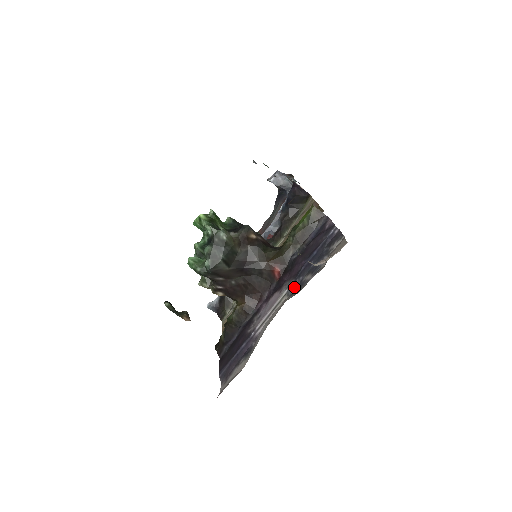
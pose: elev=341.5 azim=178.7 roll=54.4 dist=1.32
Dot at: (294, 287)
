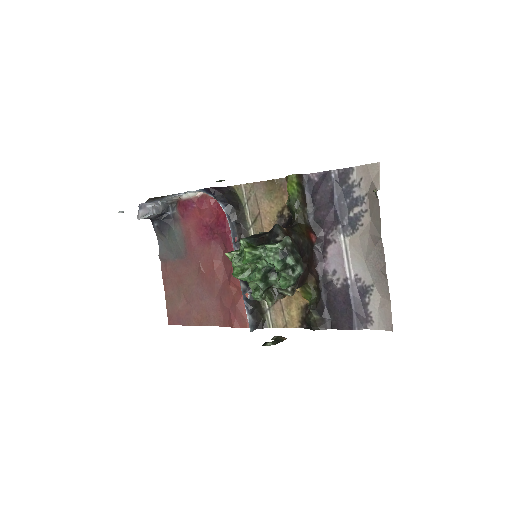
Dot at: (347, 227)
